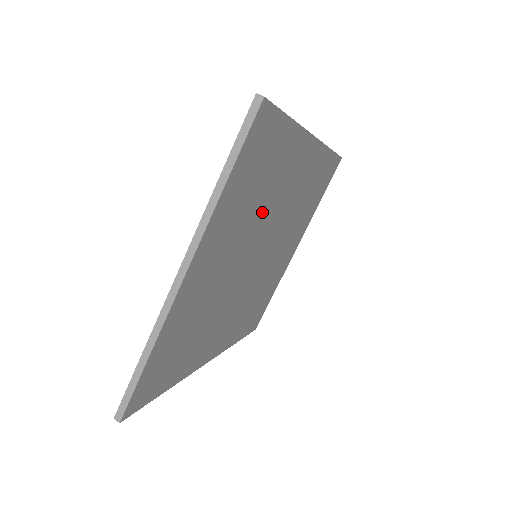
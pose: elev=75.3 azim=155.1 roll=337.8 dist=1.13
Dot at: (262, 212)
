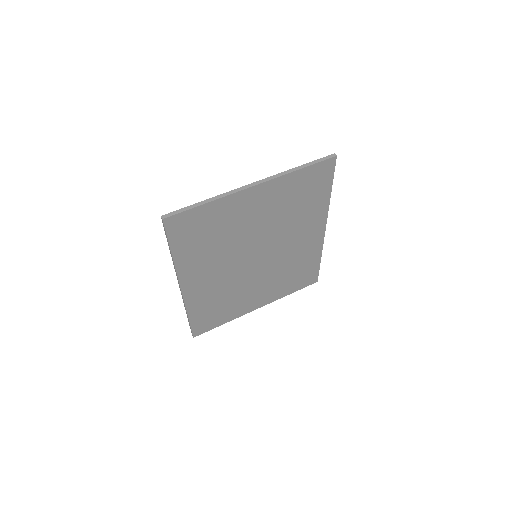
Dot at: (285, 223)
